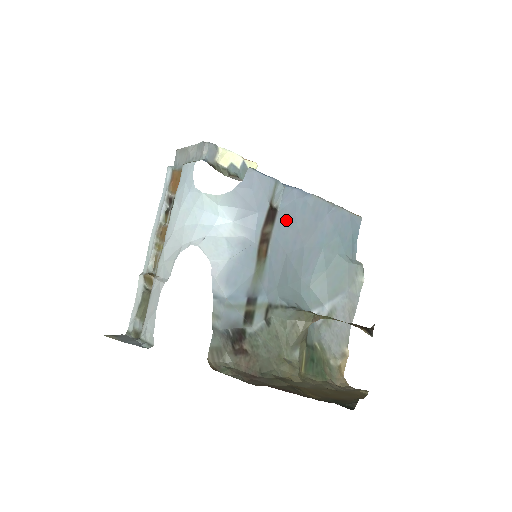
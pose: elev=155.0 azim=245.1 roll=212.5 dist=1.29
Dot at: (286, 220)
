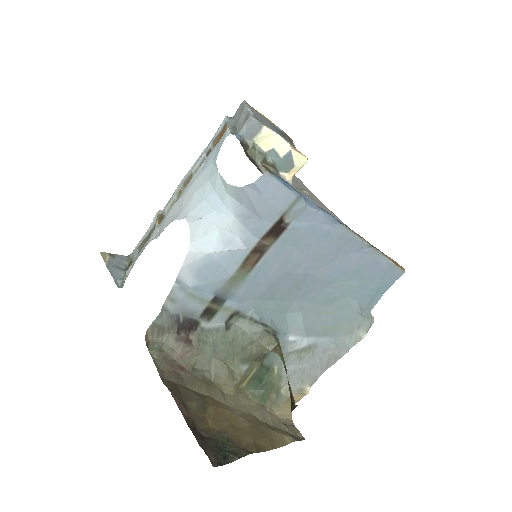
Dot at: (296, 240)
